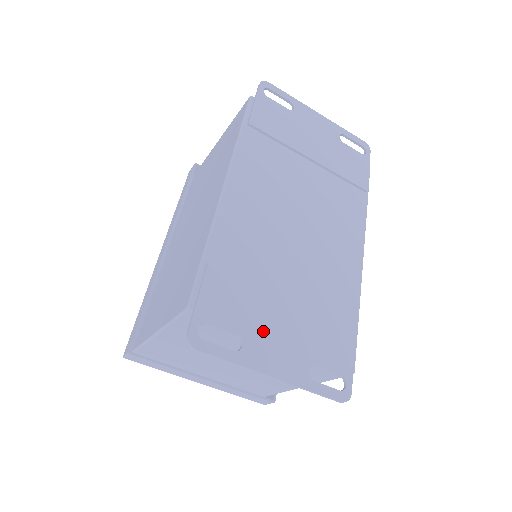
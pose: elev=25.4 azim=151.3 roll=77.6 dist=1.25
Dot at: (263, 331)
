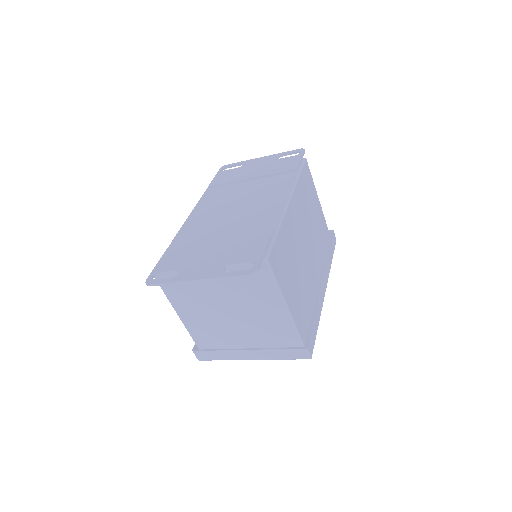
Dot at: (194, 263)
